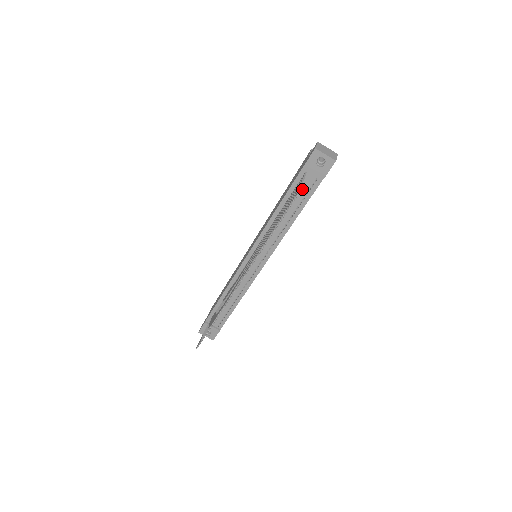
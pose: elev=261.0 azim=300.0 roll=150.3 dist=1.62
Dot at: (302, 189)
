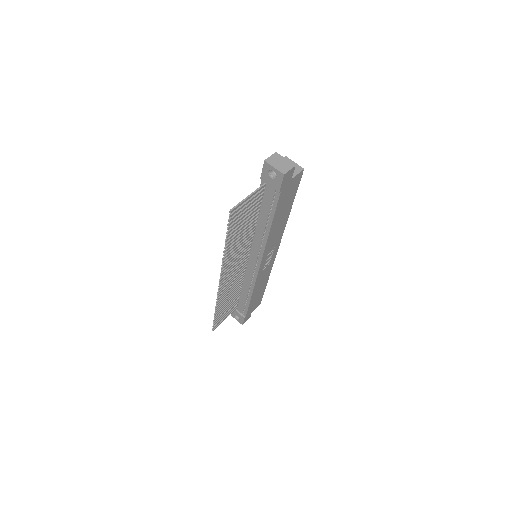
Dot at: (267, 199)
